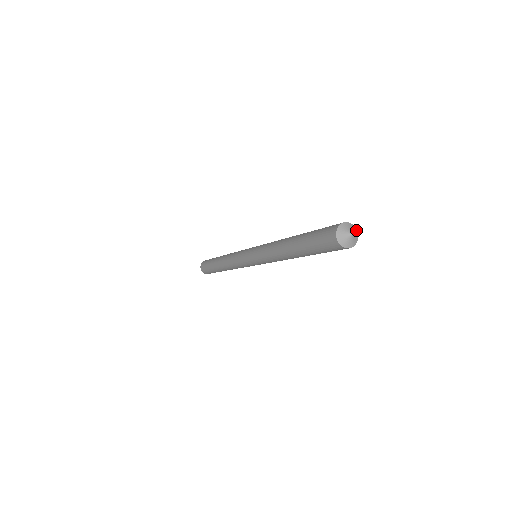
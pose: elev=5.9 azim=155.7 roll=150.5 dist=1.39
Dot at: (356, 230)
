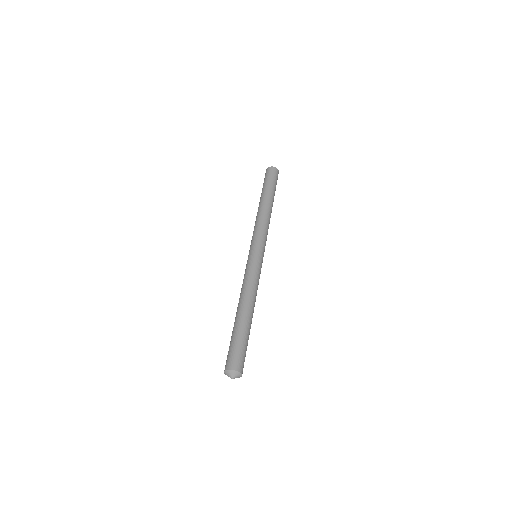
Dot at: (240, 374)
